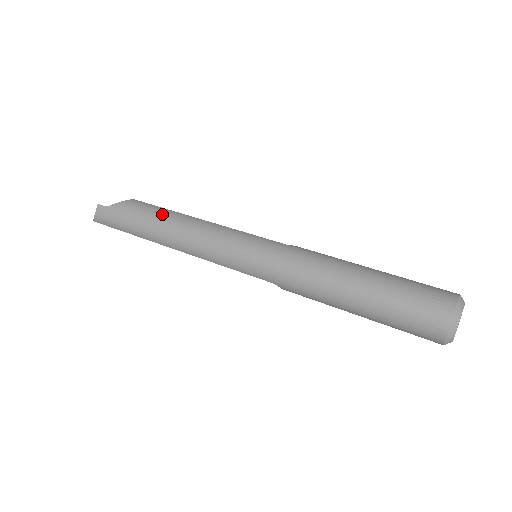
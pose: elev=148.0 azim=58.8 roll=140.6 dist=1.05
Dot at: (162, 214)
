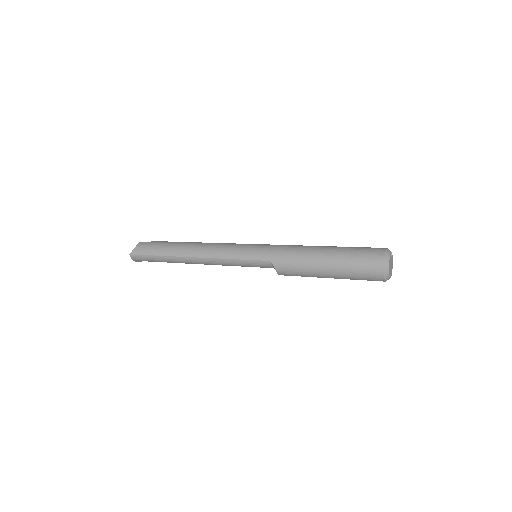
Dot at: (190, 242)
